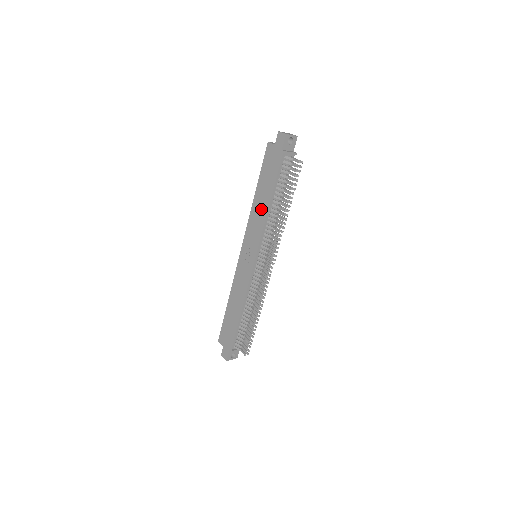
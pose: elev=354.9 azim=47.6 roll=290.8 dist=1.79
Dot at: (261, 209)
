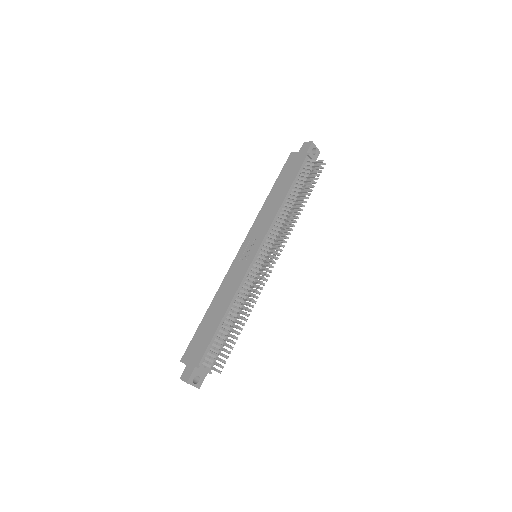
Dot at: (274, 205)
